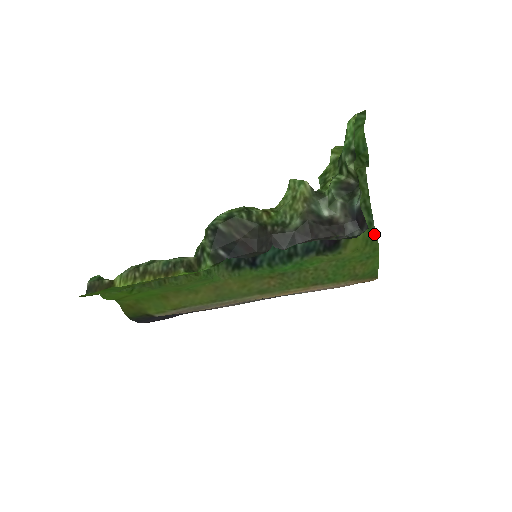
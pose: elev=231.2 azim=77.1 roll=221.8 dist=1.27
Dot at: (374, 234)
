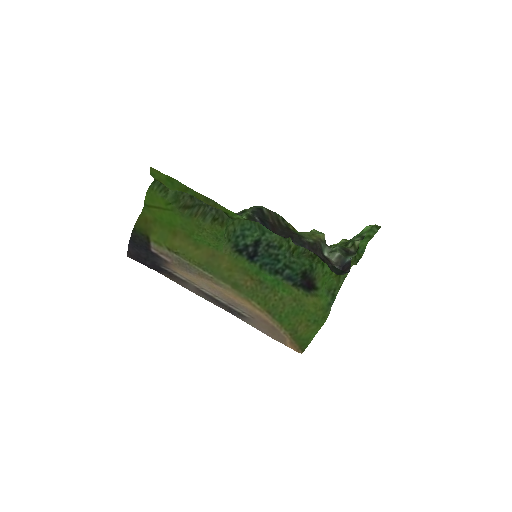
Dot at: (329, 310)
